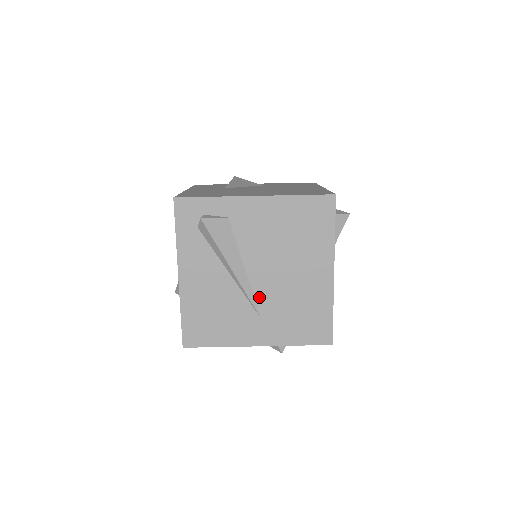
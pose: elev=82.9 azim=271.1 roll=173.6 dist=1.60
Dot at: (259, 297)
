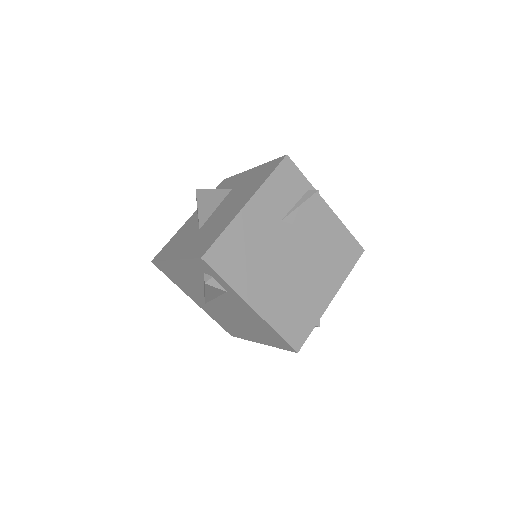
Dot at: (212, 304)
